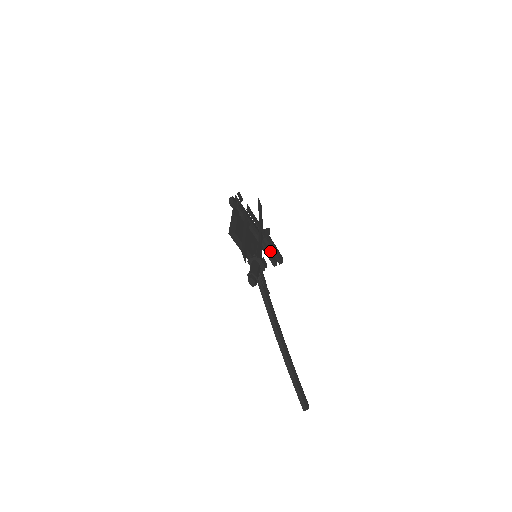
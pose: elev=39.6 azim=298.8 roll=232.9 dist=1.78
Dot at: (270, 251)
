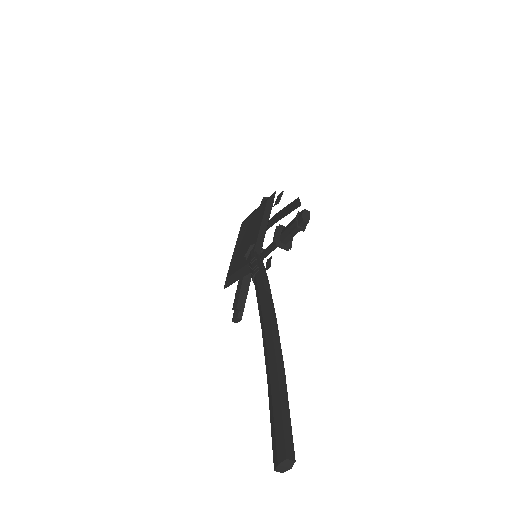
Dot at: (244, 290)
